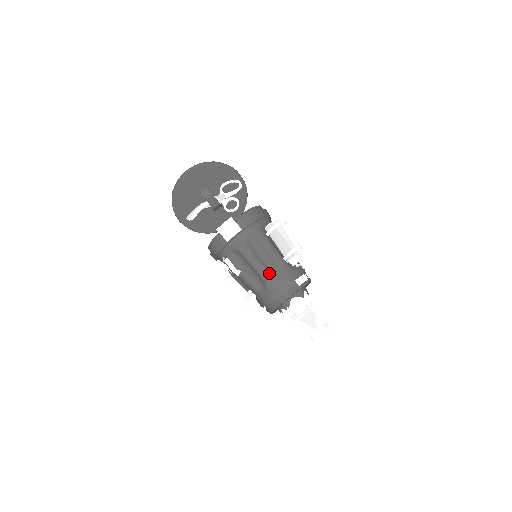
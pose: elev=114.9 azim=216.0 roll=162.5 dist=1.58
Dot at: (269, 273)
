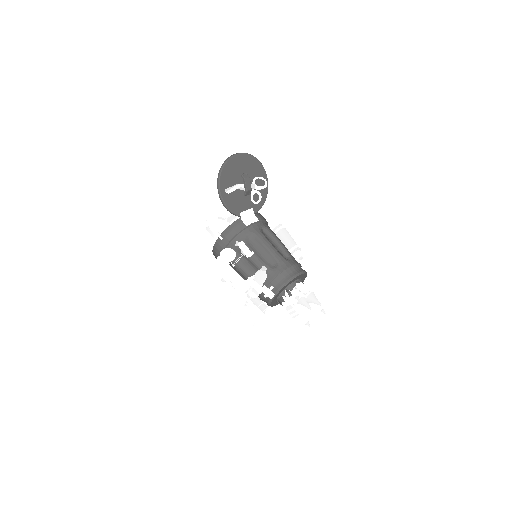
Dot at: (281, 255)
